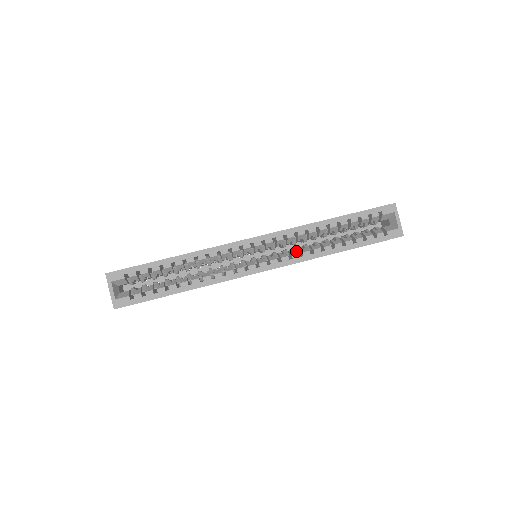
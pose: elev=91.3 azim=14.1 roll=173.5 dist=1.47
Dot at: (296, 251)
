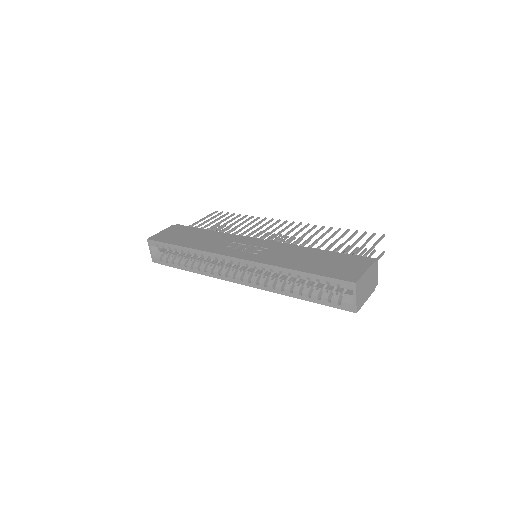
Dot at: (264, 279)
